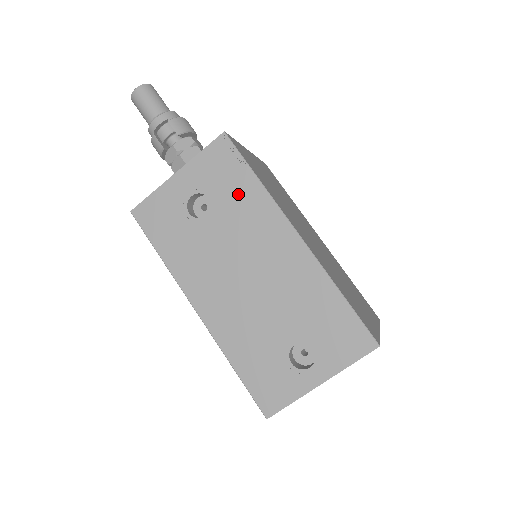
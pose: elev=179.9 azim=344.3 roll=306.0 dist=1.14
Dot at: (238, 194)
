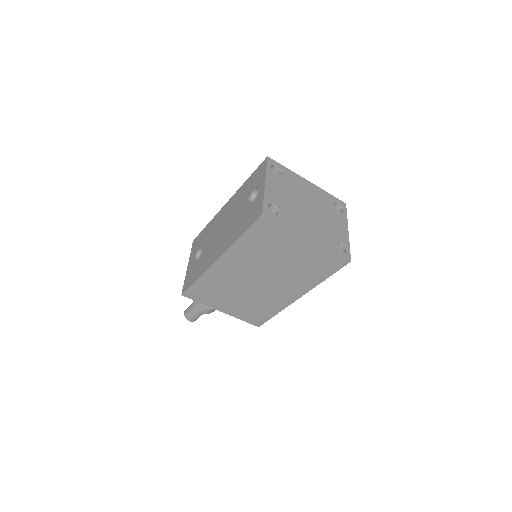
Dot at: (206, 234)
